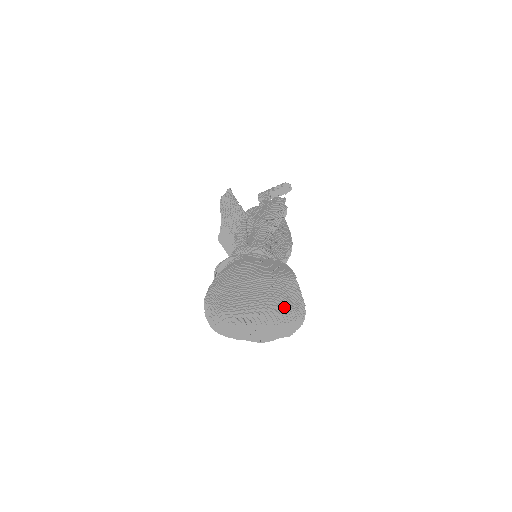
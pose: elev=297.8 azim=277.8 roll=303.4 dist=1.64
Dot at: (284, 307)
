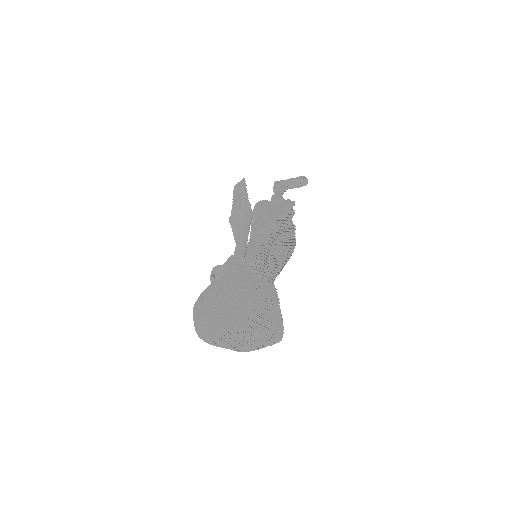
Dot at: (262, 330)
